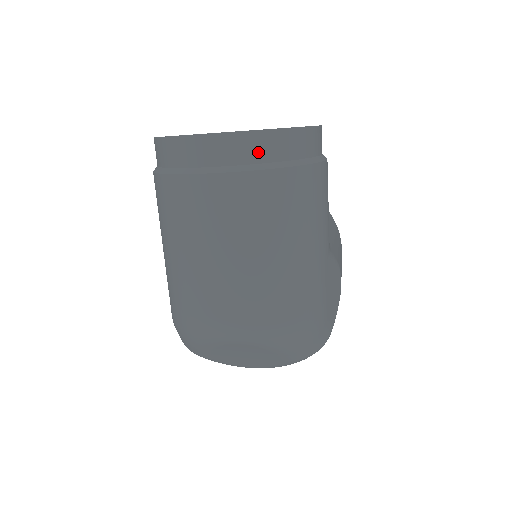
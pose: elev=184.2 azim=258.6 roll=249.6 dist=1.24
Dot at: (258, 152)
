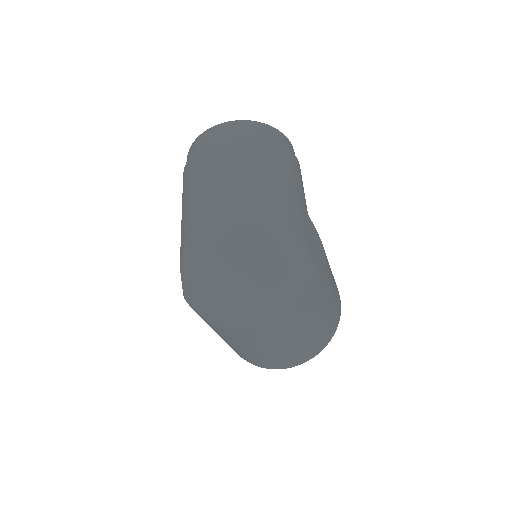
Dot at: (247, 129)
